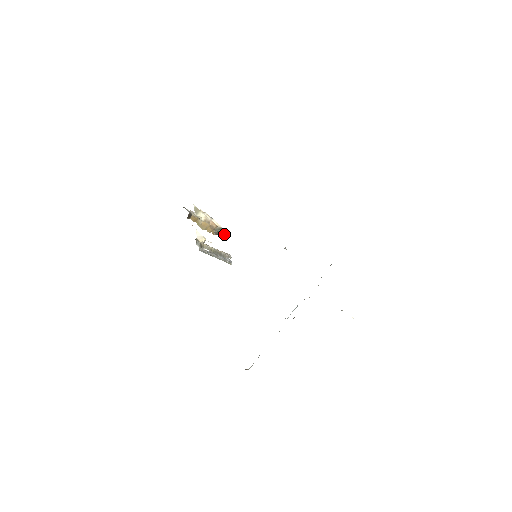
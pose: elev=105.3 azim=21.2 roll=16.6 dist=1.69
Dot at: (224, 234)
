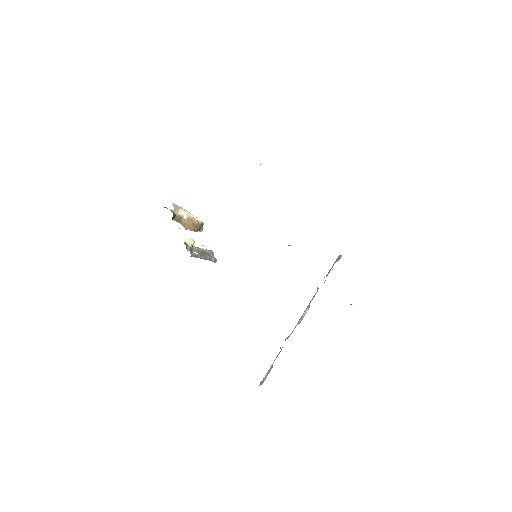
Dot at: (203, 228)
